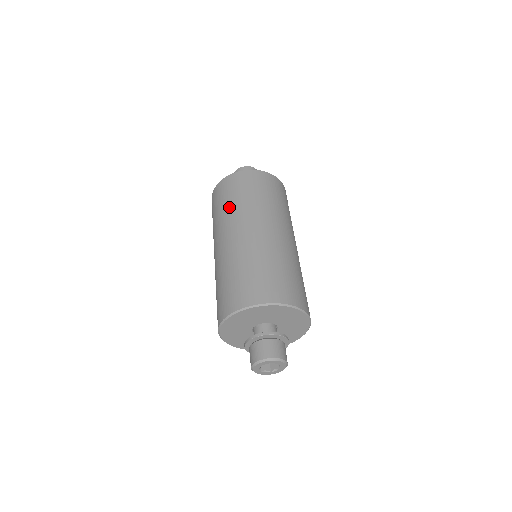
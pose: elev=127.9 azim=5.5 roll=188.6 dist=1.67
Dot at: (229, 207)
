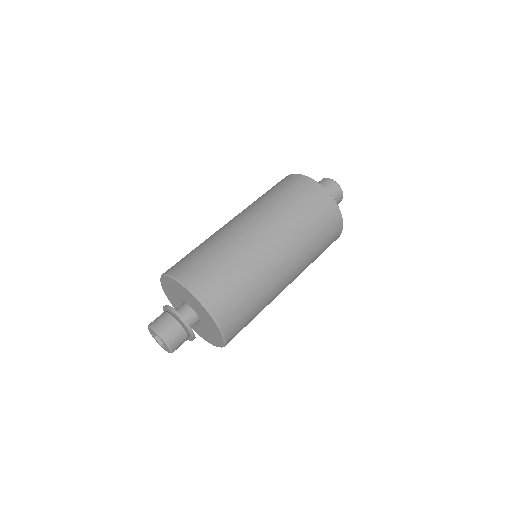
Dot at: (268, 198)
